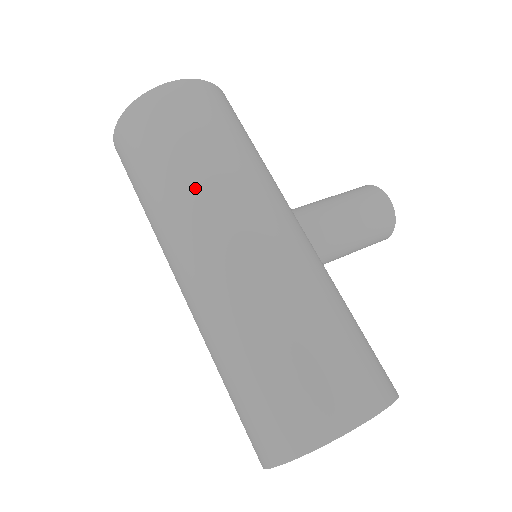
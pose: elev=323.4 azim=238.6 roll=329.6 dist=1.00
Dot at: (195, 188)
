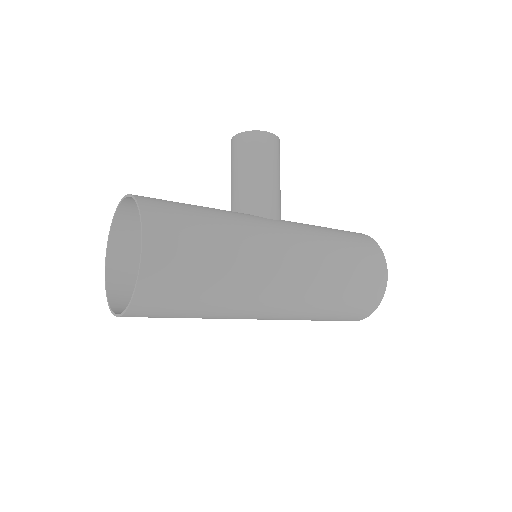
Dot at: (239, 287)
